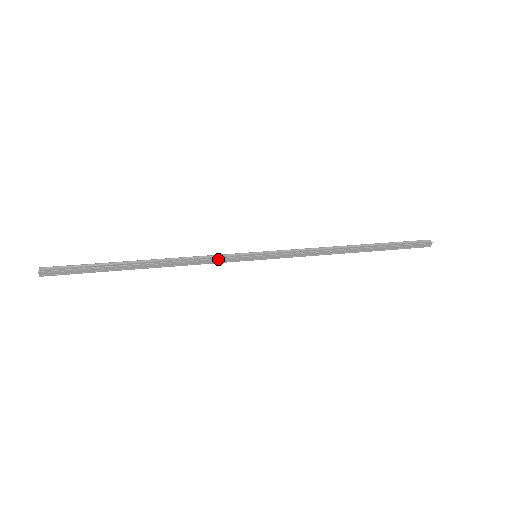
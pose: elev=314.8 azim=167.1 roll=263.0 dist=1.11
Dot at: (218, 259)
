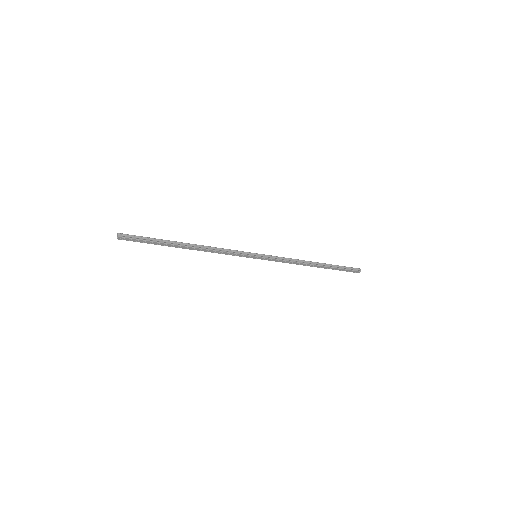
Dot at: (233, 253)
